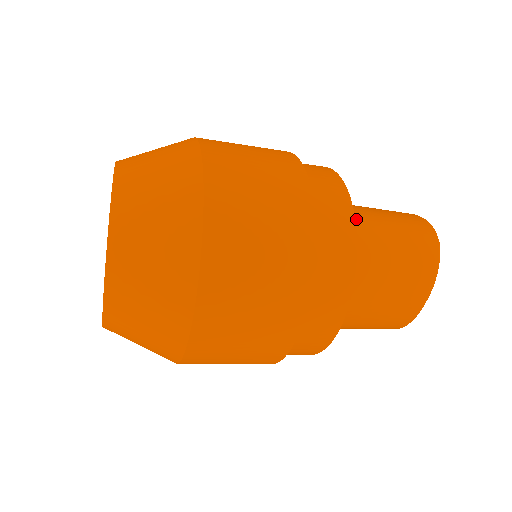
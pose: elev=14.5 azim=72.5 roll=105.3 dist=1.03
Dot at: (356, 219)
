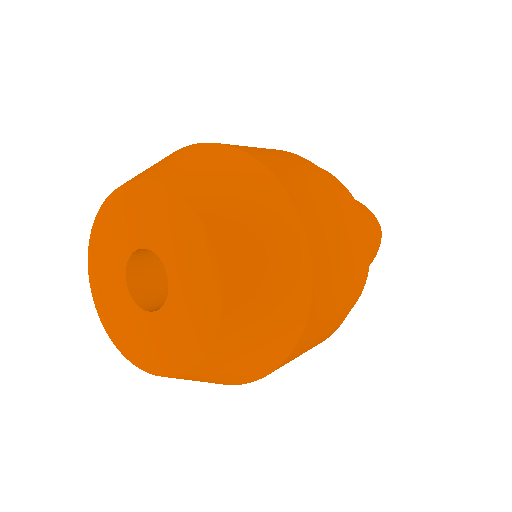
Dot at: occluded
